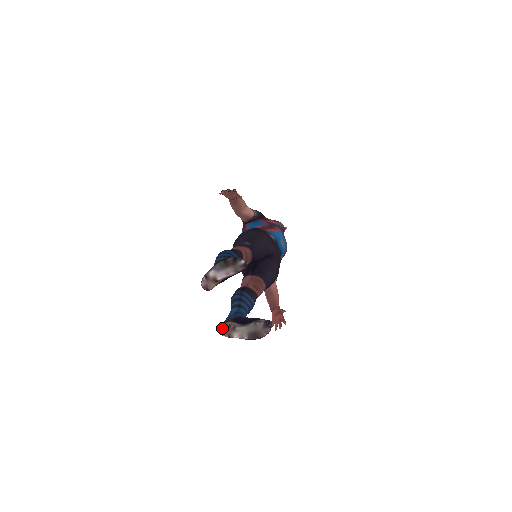
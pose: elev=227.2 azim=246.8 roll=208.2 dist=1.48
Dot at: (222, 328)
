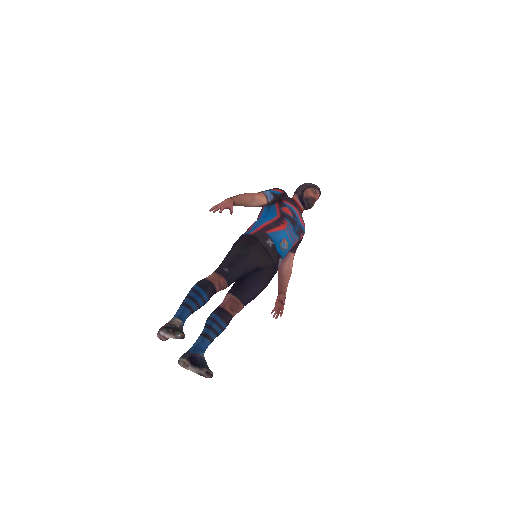
Dot at: (179, 363)
